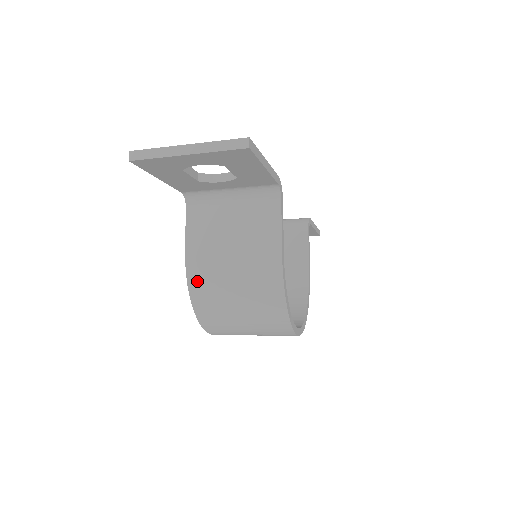
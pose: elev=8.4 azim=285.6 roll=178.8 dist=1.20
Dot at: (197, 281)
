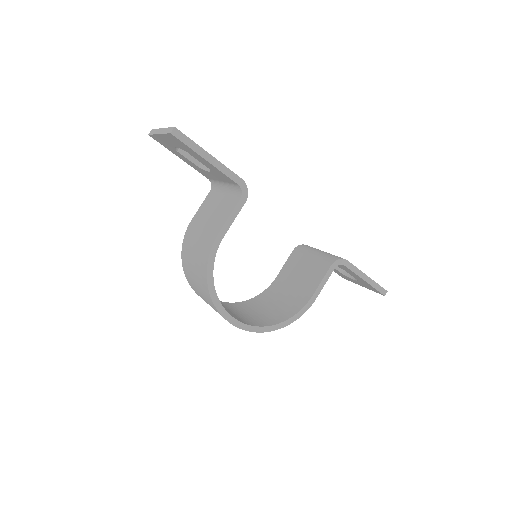
Dot at: (186, 241)
